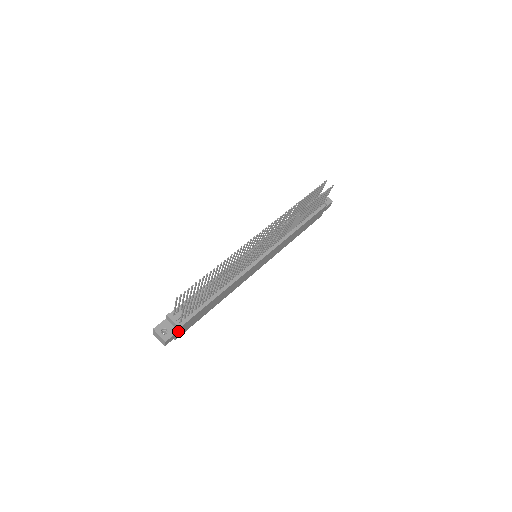
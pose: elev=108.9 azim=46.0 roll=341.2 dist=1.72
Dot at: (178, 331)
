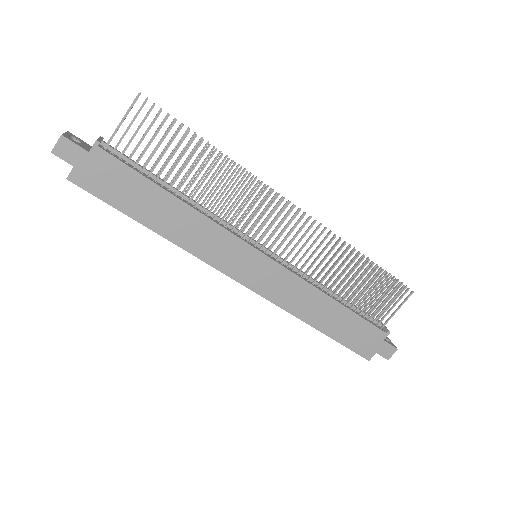
Dot at: (88, 154)
